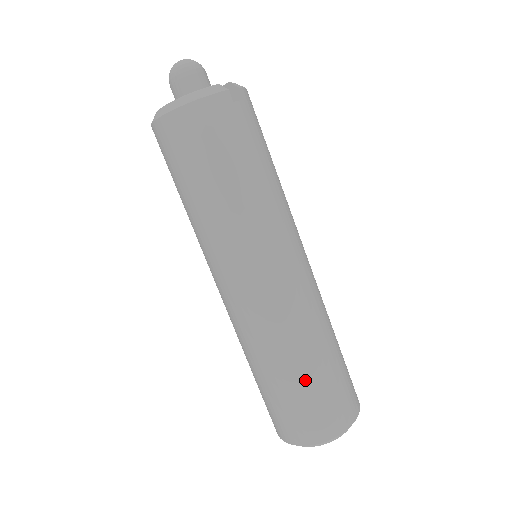
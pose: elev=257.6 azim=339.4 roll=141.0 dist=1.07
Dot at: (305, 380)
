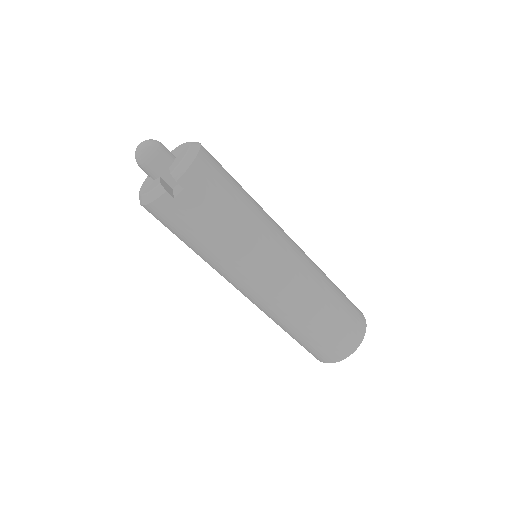
Dot at: (299, 338)
